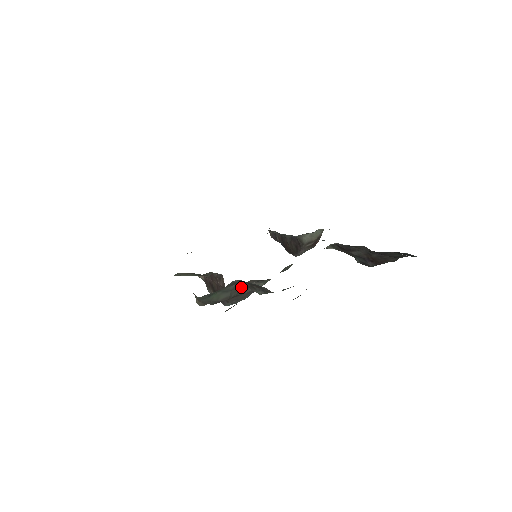
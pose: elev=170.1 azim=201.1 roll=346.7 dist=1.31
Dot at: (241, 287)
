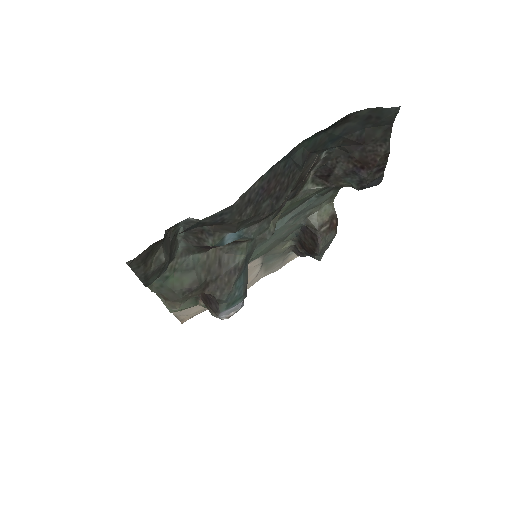
Dot at: (206, 261)
